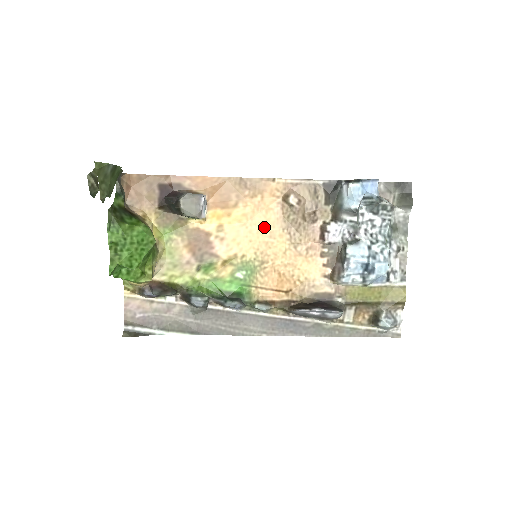
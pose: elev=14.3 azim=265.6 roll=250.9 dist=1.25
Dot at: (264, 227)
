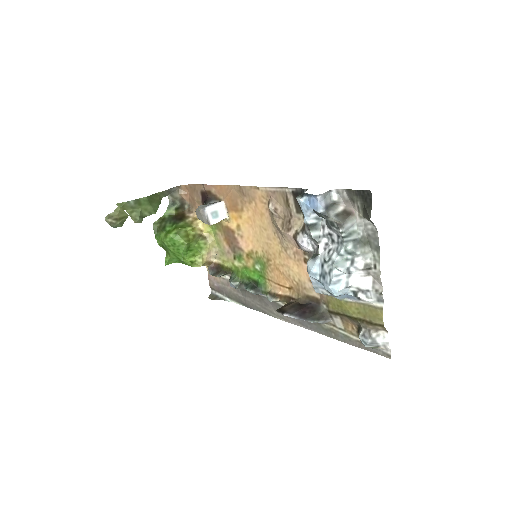
Dot at: (263, 230)
